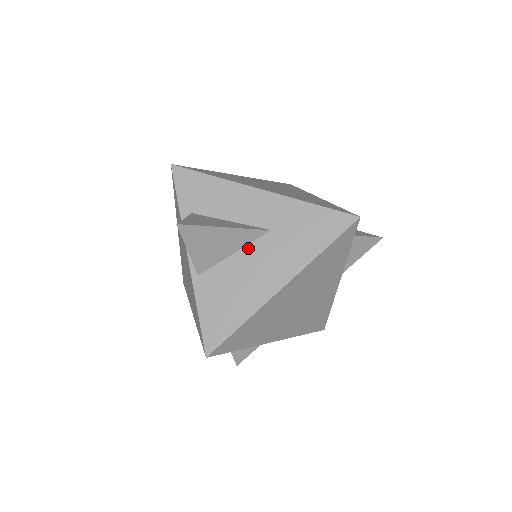
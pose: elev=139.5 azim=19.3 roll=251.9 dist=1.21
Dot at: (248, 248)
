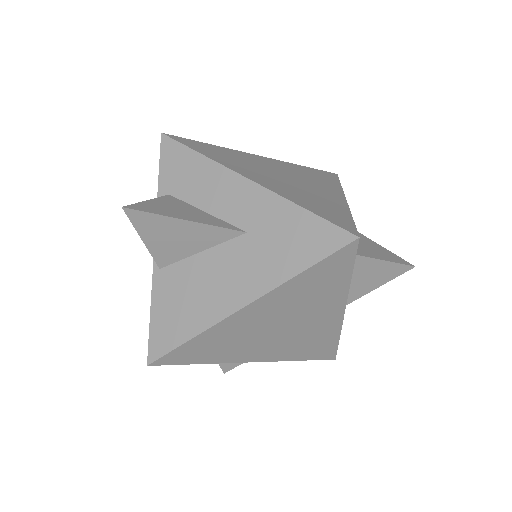
Dot at: (217, 249)
